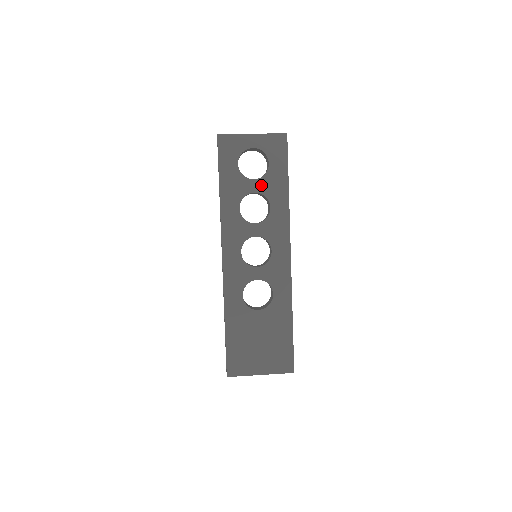
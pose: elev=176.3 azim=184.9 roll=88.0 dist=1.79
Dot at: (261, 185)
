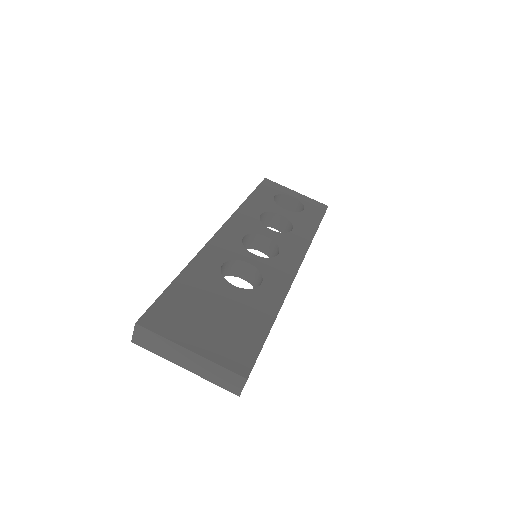
Dot at: (290, 215)
